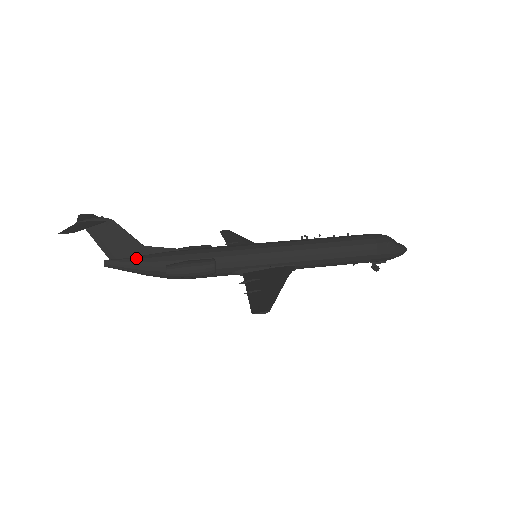
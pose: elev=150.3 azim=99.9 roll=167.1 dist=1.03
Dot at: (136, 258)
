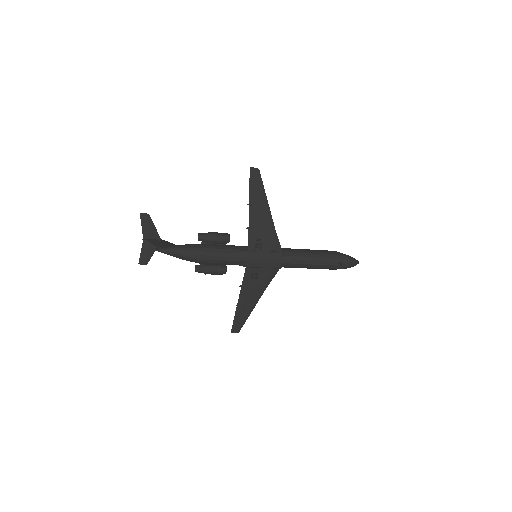
Dot at: occluded
